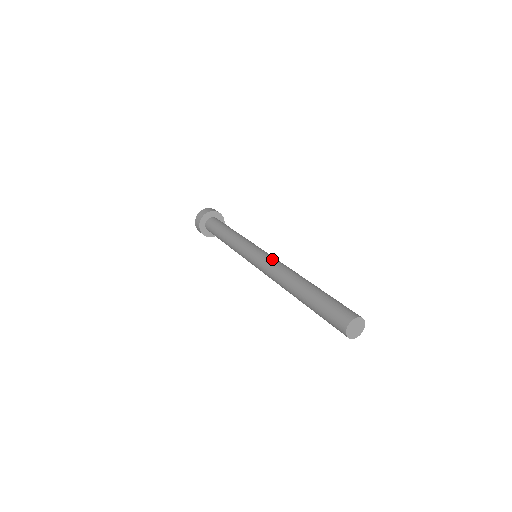
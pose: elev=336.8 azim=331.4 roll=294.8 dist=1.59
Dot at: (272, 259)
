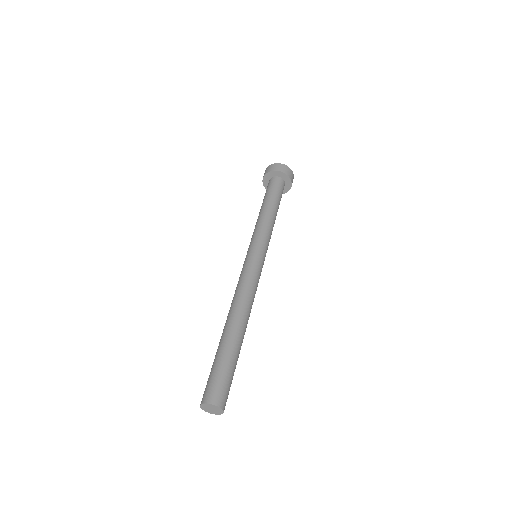
Dot at: (242, 276)
